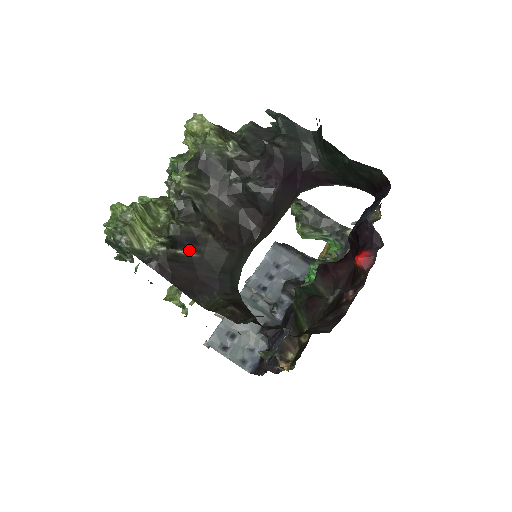
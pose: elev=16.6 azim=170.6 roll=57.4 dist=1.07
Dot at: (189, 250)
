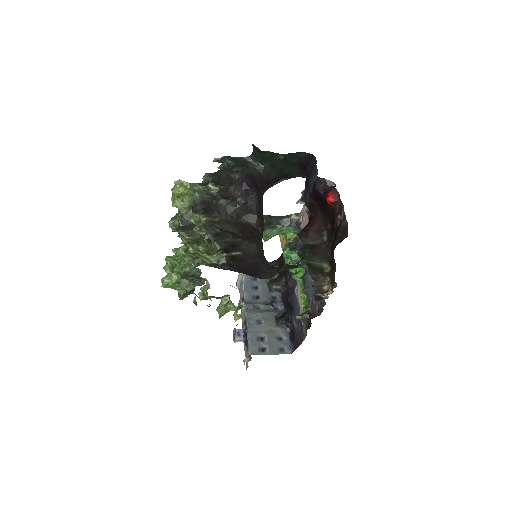
Dot at: (236, 251)
